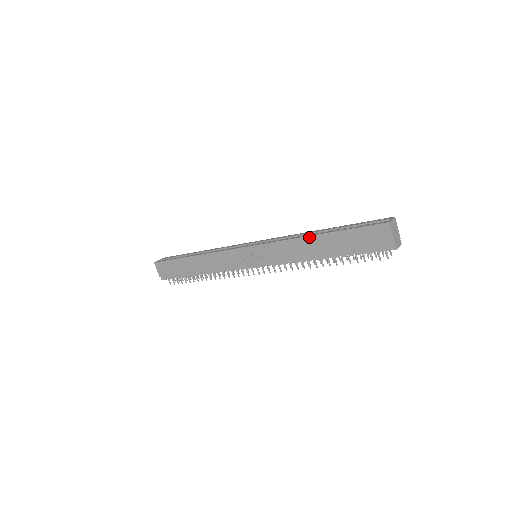
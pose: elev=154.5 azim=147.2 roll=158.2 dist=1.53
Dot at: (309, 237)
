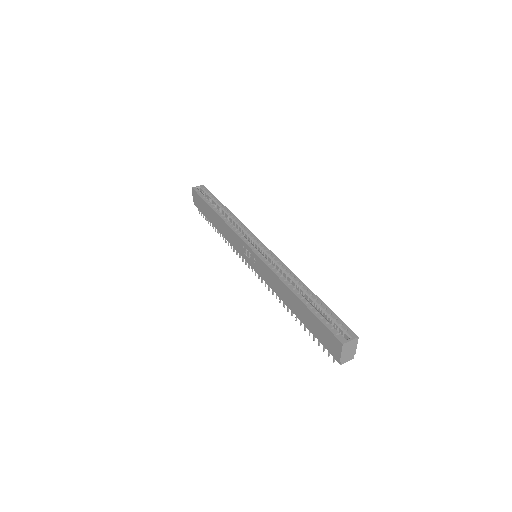
Dot at: (288, 289)
